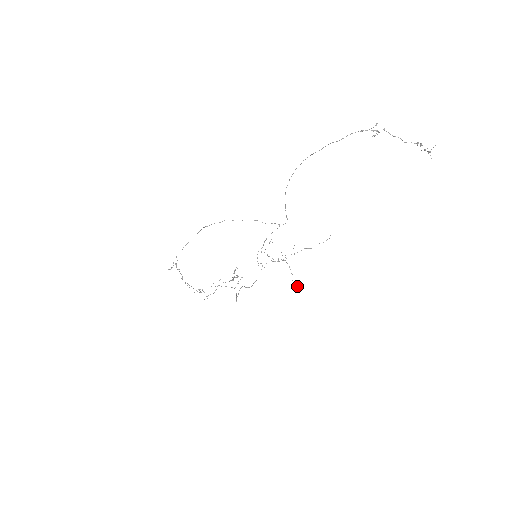
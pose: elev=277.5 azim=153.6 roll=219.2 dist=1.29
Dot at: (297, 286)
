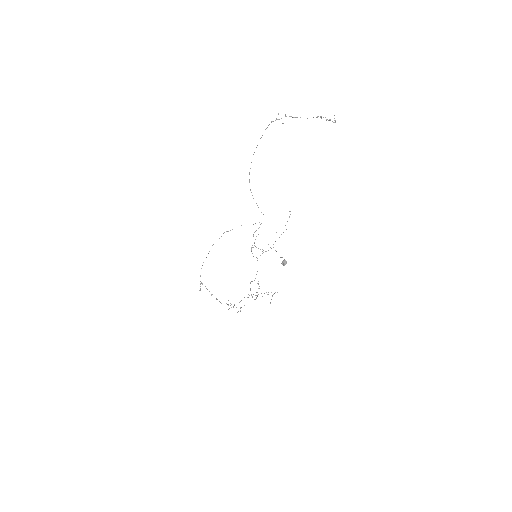
Dot at: (285, 264)
